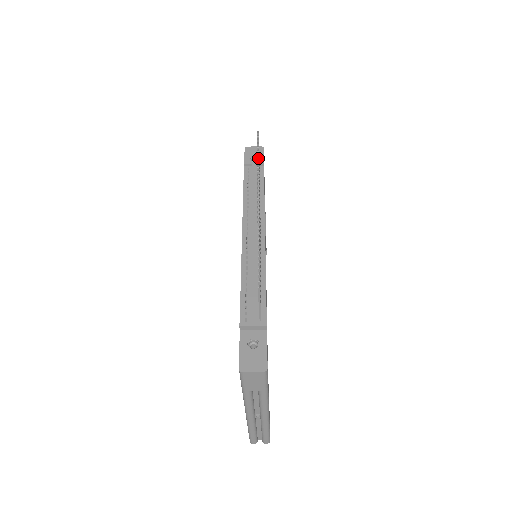
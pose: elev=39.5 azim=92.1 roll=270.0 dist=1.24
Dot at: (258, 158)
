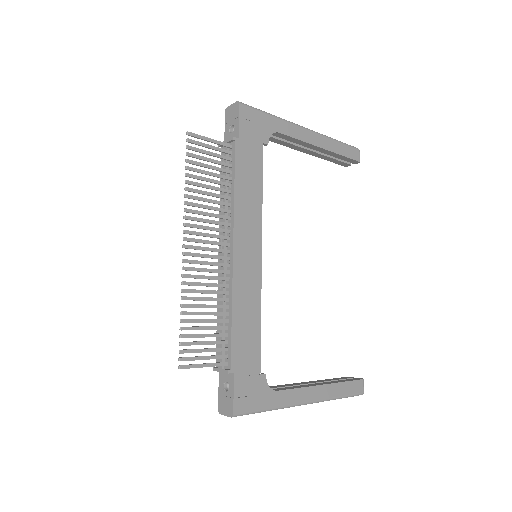
Dot at: (185, 182)
